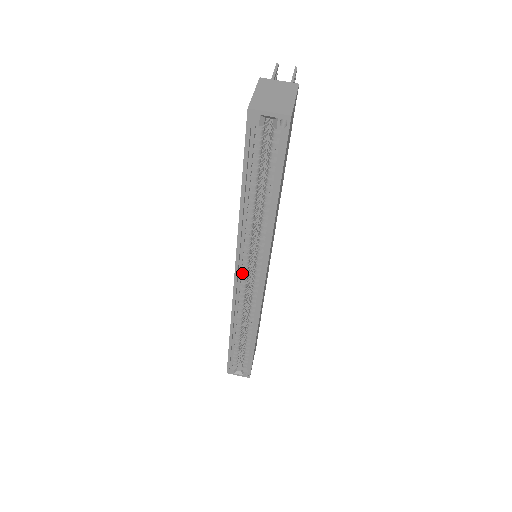
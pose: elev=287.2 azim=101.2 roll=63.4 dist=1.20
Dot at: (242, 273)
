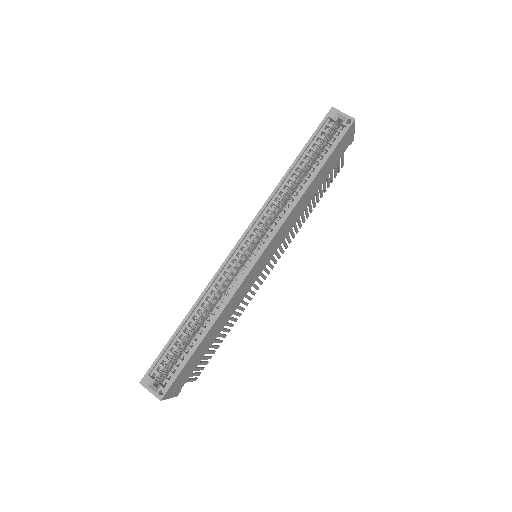
Dot at: (249, 237)
